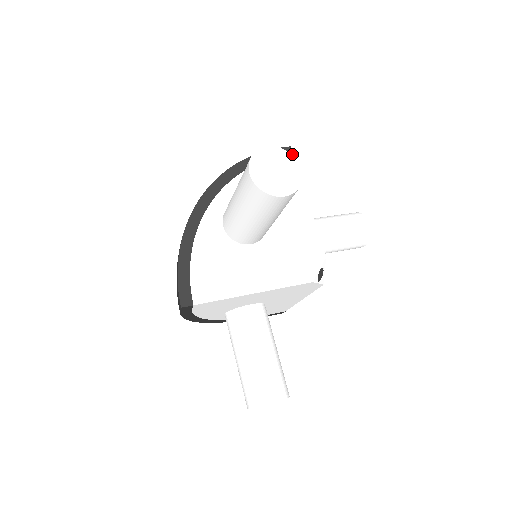
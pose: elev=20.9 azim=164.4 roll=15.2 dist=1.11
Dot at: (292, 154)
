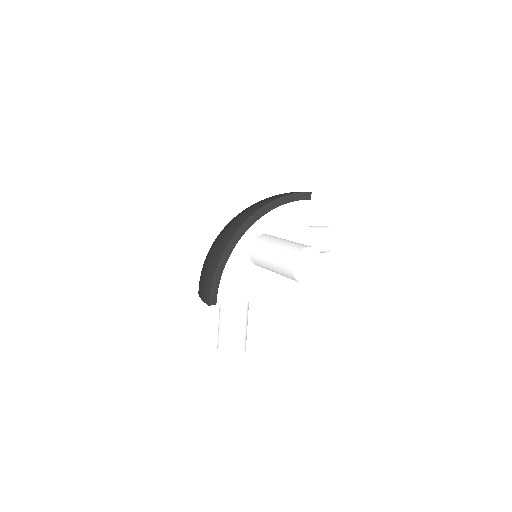
Dot at: (310, 199)
